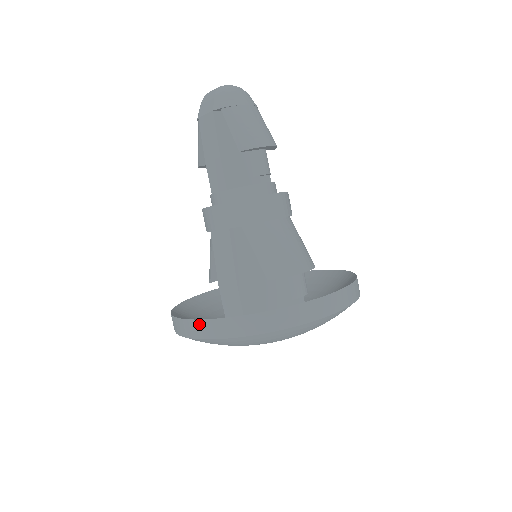
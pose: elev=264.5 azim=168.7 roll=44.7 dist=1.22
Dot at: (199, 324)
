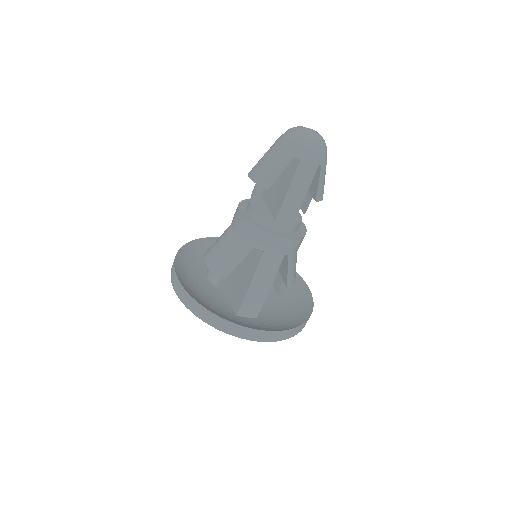
Dot at: (272, 334)
